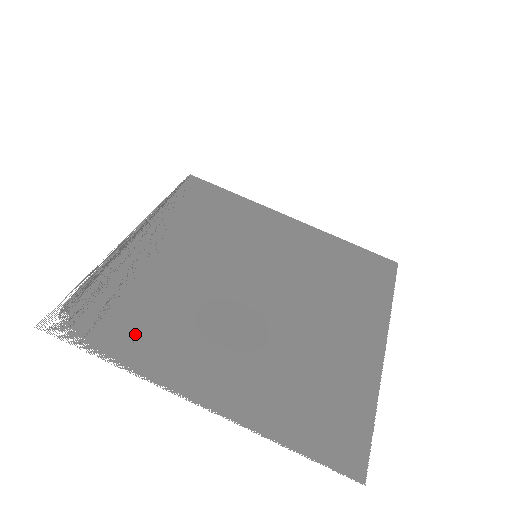
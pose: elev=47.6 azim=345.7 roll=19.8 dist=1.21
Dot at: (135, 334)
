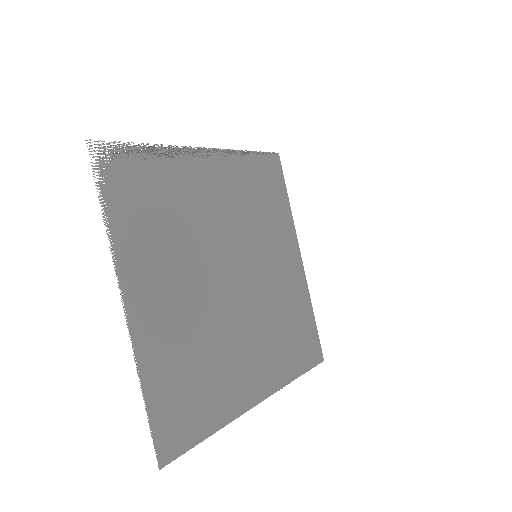
Dot at: (137, 219)
